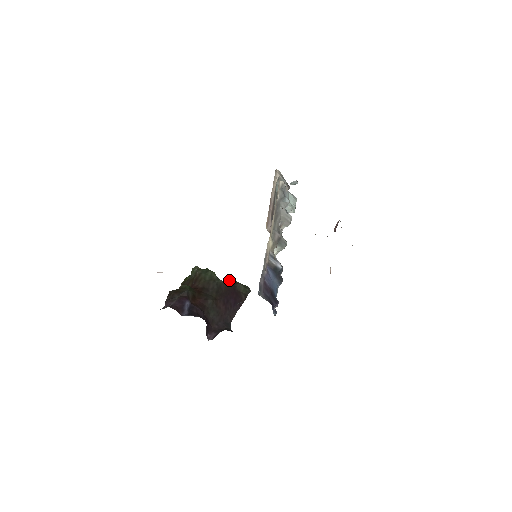
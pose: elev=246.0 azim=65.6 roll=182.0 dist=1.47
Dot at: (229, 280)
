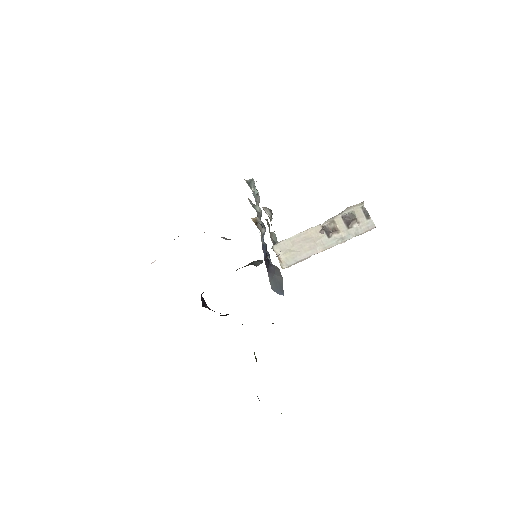
Dot at: occluded
